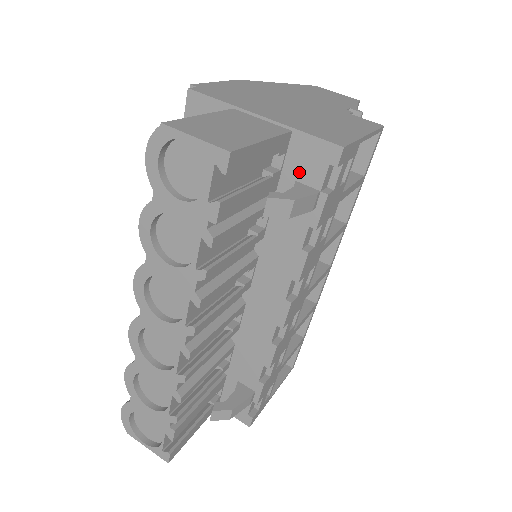
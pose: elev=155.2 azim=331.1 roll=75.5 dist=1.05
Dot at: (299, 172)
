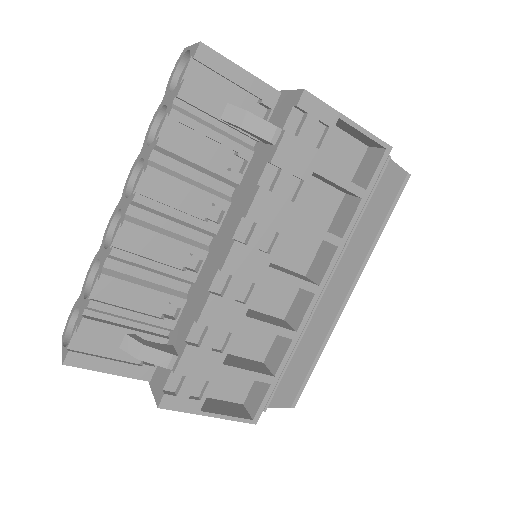
Dot at: (276, 121)
